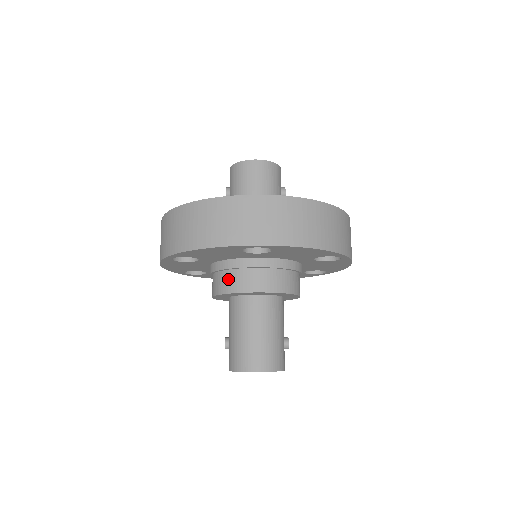
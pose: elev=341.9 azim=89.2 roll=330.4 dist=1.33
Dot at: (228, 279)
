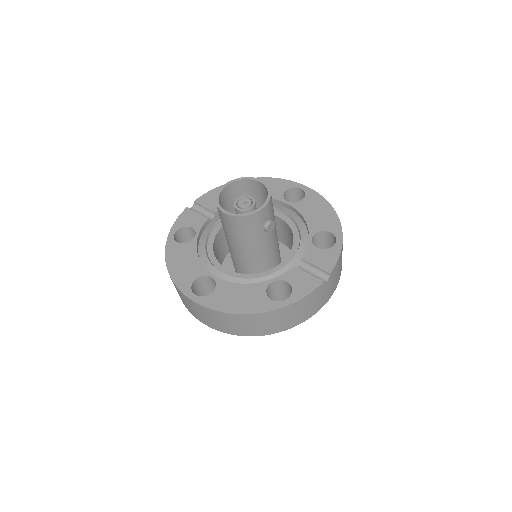
Dot at: occluded
